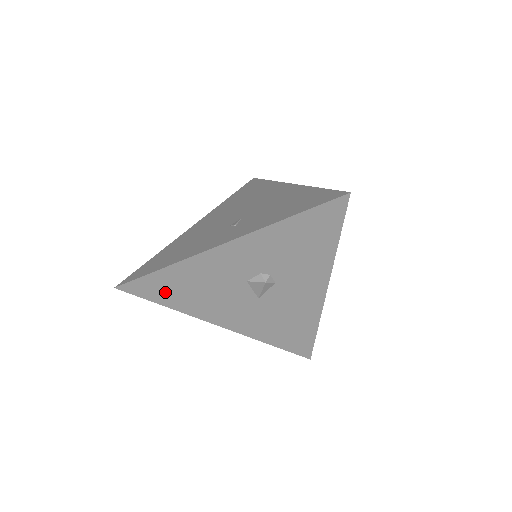
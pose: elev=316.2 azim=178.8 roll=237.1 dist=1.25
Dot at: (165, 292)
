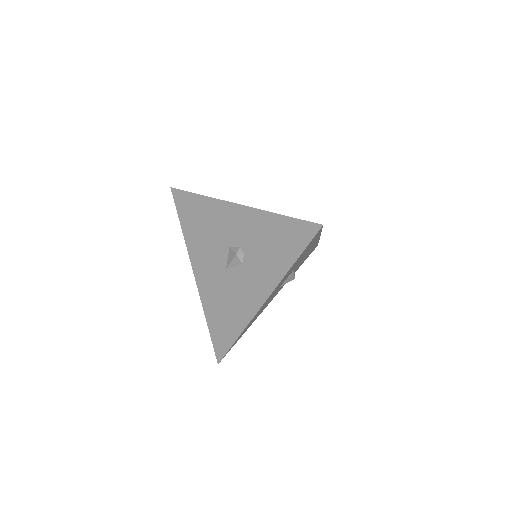
Dot at: (188, 214)
